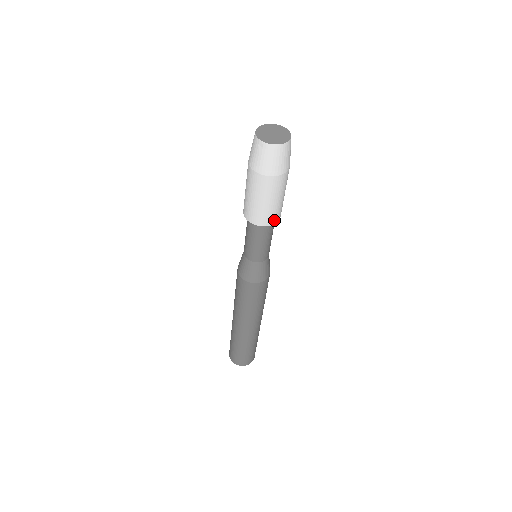
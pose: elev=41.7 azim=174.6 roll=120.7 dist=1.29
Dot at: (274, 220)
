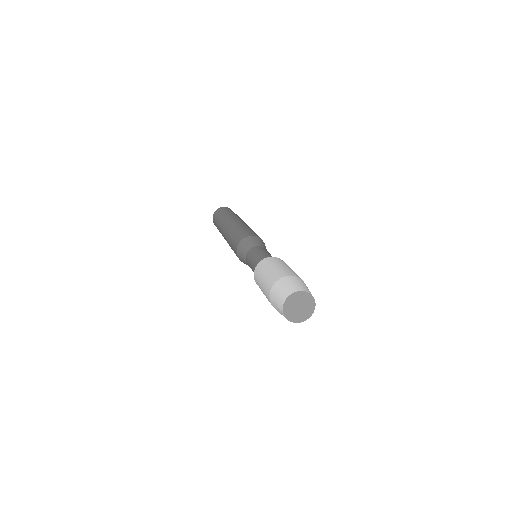
Dot at: occluded
